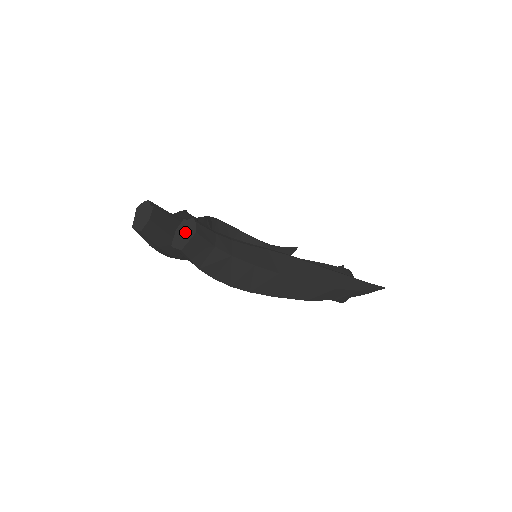
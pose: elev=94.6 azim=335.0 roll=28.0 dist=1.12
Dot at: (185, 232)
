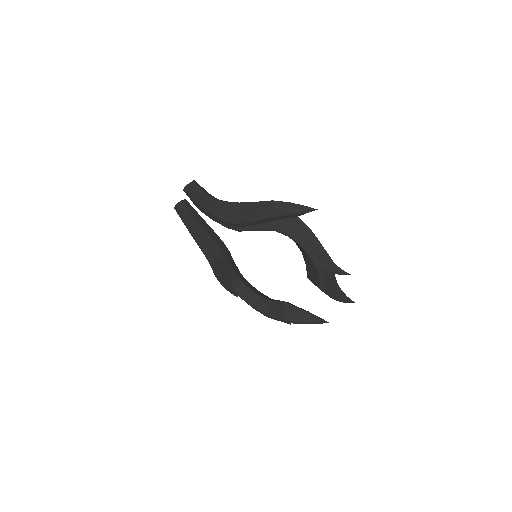
Dot at: occluded
